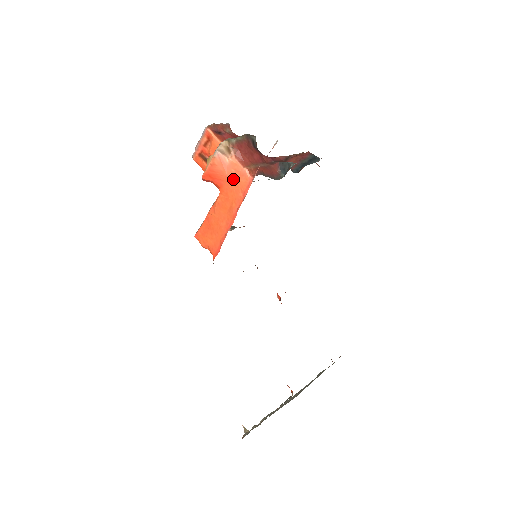
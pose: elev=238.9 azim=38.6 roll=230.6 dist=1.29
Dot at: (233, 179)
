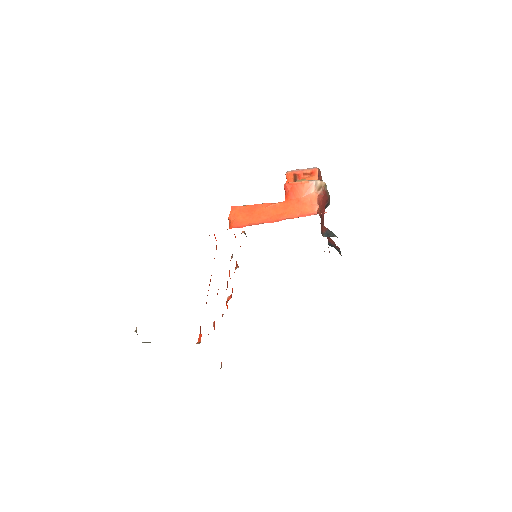
Dot at: (303, 203)
